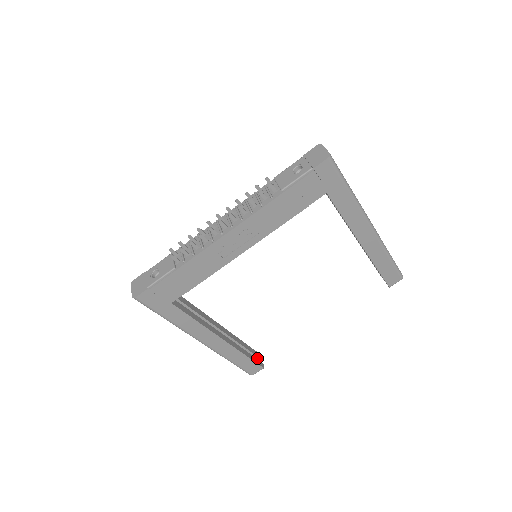
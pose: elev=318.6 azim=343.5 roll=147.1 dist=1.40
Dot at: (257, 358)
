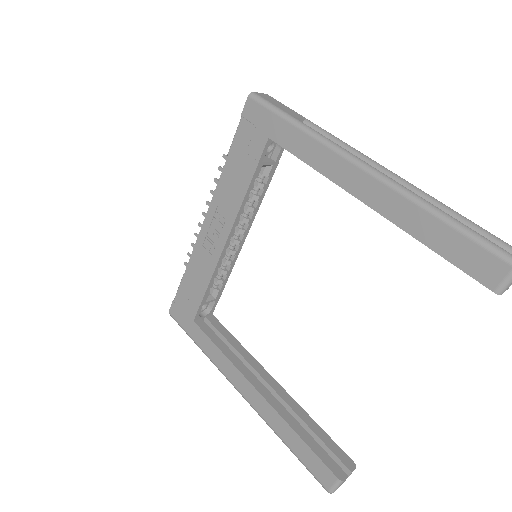
Dot at: (343, 466)
